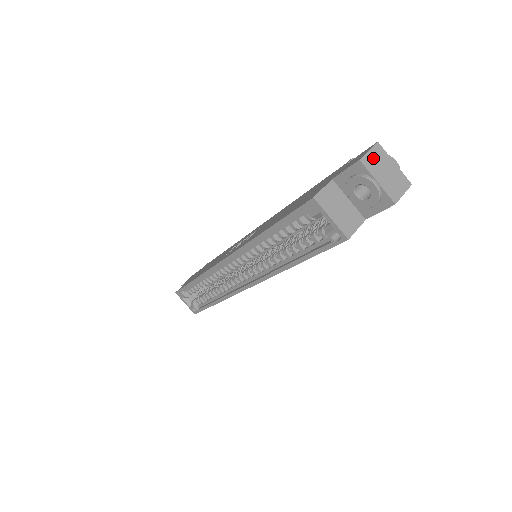
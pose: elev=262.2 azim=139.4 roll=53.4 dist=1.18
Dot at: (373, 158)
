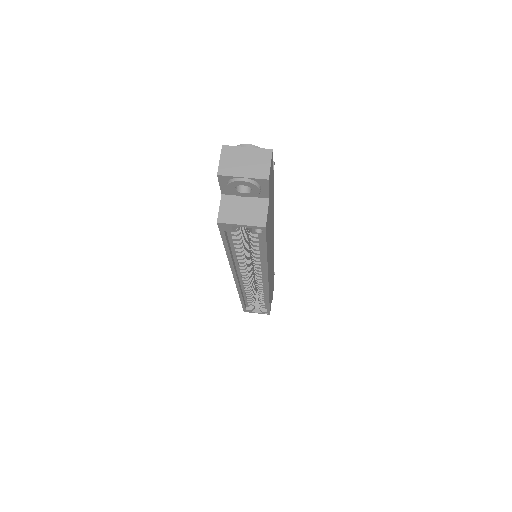
Dot at: (227, 162)
